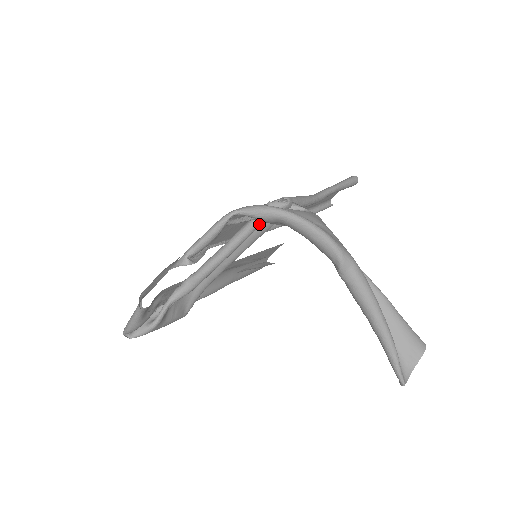
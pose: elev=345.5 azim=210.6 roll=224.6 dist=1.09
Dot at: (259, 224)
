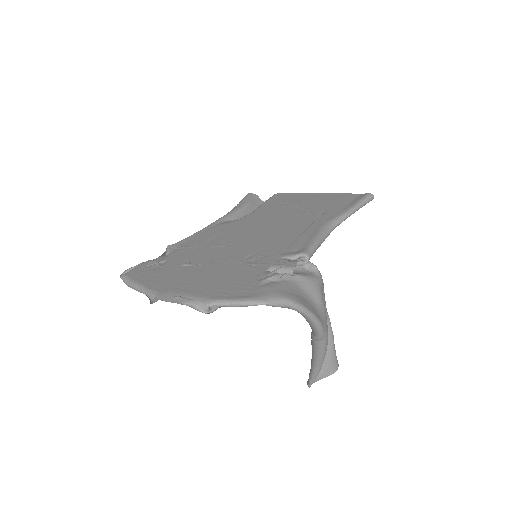
Dot at: occluded
